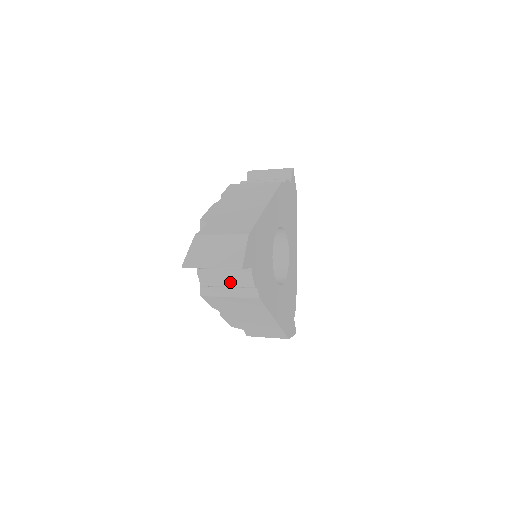
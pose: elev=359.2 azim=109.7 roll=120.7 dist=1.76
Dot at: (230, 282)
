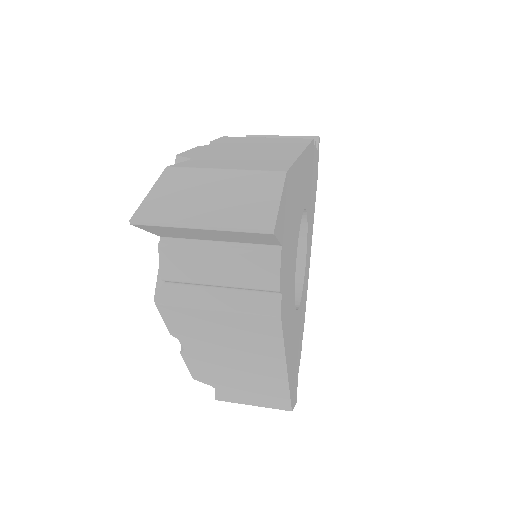
Dot at: (227, 274)
